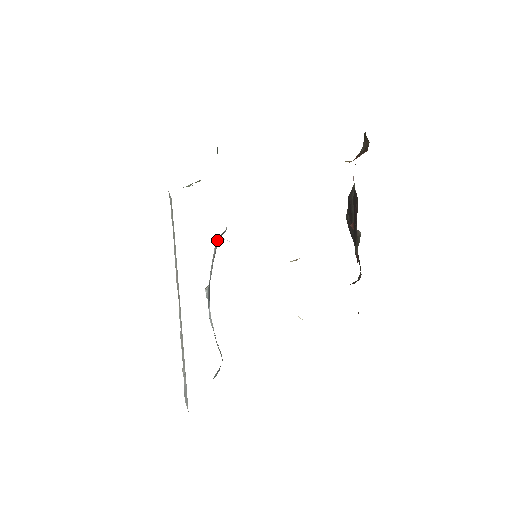
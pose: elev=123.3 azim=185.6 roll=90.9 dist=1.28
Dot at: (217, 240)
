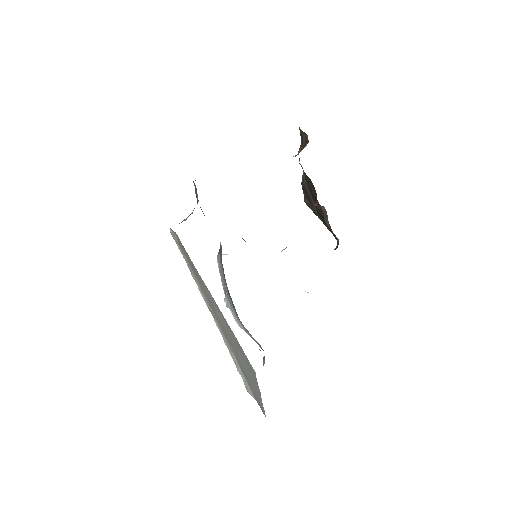
Dot at: (218, 257)
